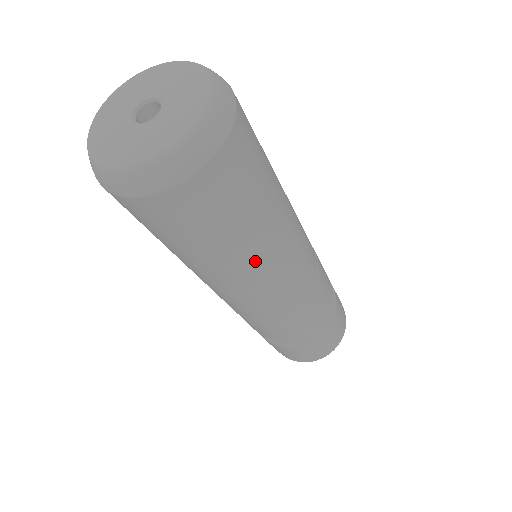
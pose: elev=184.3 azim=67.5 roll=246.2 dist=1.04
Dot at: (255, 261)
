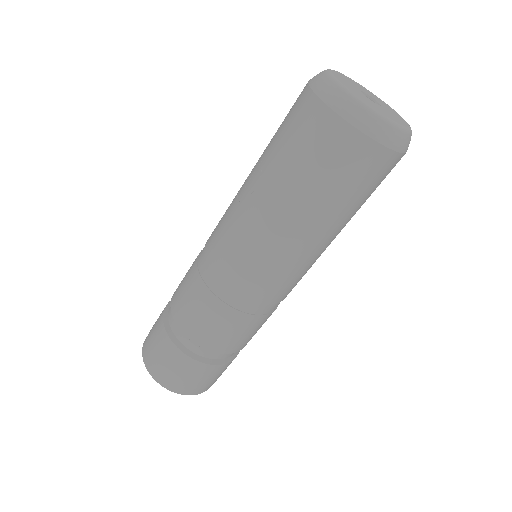
Dot at: (325, 245)
